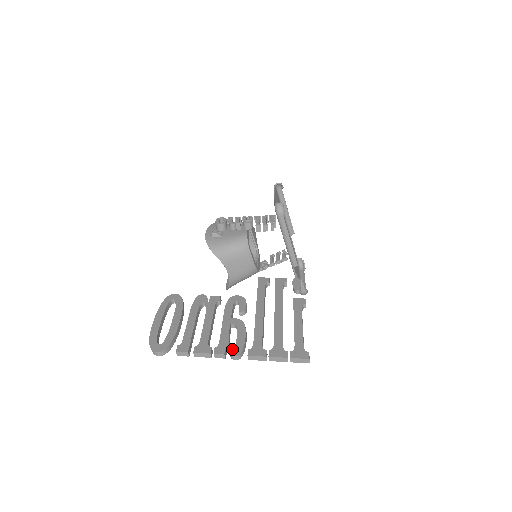
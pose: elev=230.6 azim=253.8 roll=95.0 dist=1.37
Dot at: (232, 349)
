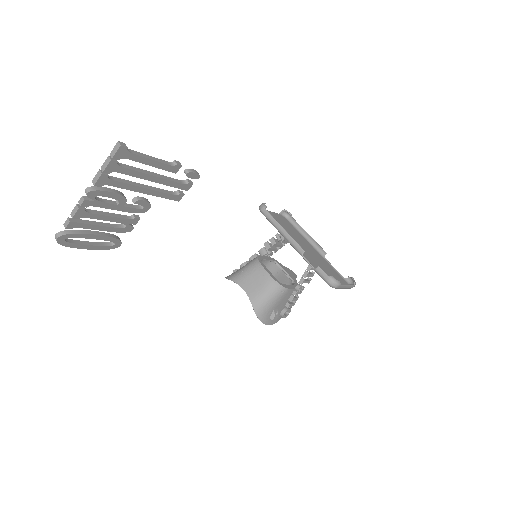
Dot at: (91, 192)
